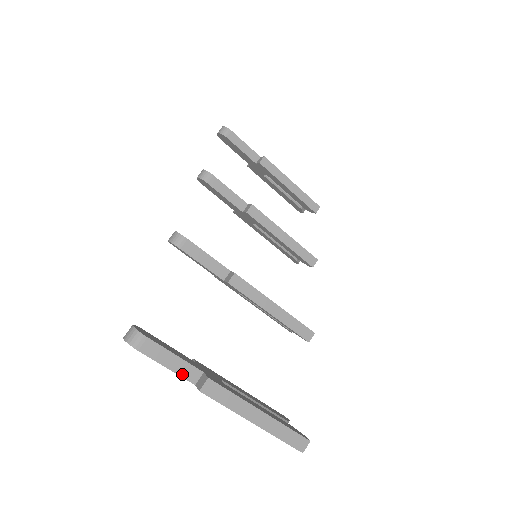
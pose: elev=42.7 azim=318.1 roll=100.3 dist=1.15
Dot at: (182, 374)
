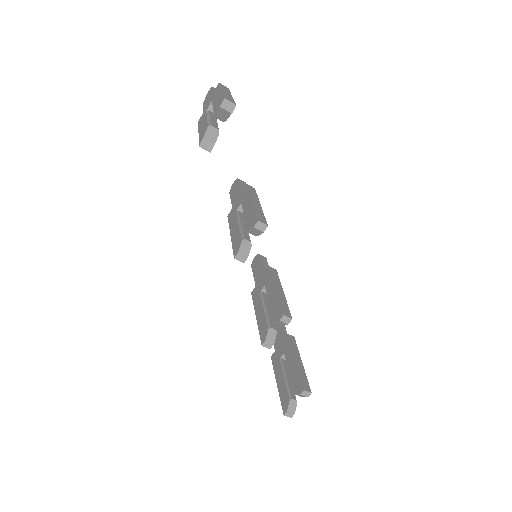
Dot at: occluded
